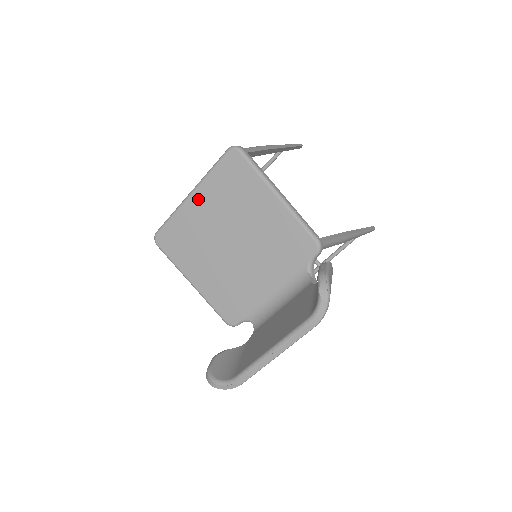
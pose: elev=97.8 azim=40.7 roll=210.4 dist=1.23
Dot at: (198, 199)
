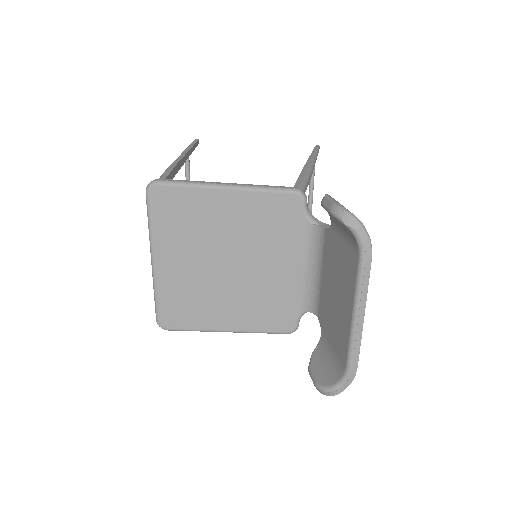
Dot at: (163, 258)
